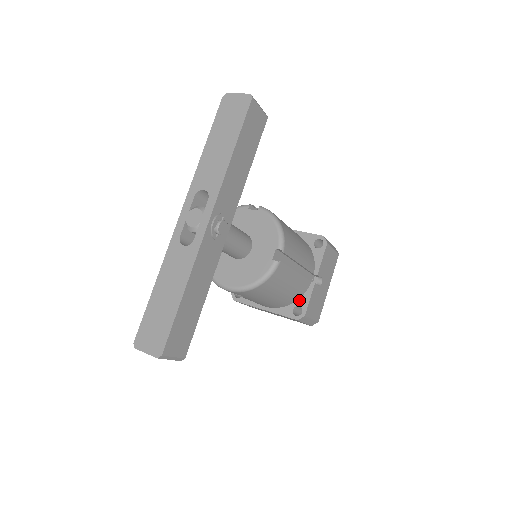
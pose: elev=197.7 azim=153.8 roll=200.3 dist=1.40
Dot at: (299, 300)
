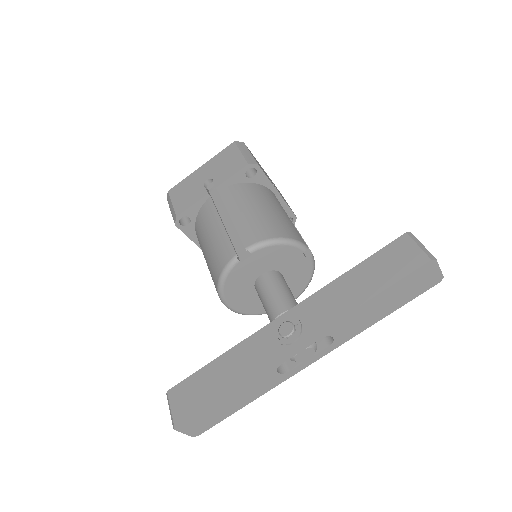
Dot at: occluded
